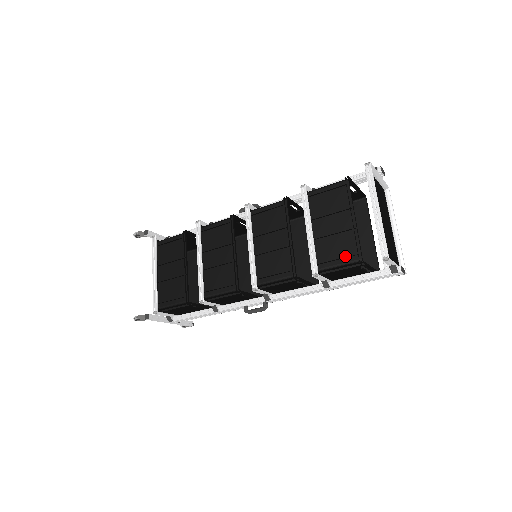
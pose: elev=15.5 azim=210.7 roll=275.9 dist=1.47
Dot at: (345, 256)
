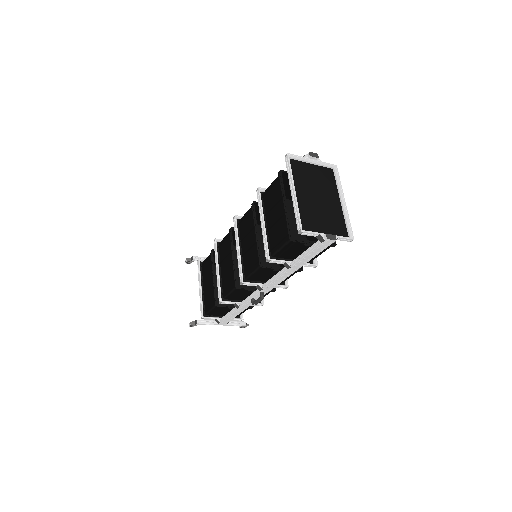
Dot at: (283, 238)
